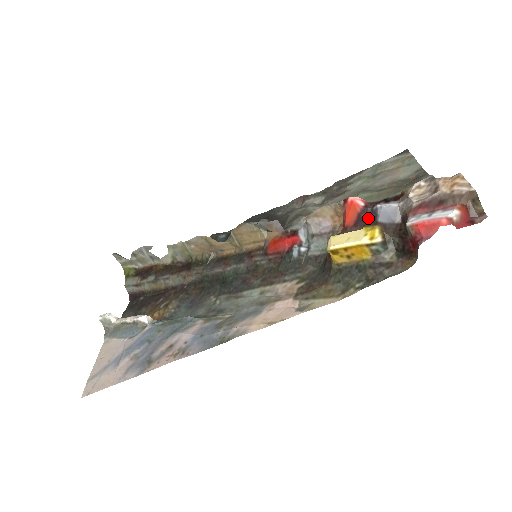
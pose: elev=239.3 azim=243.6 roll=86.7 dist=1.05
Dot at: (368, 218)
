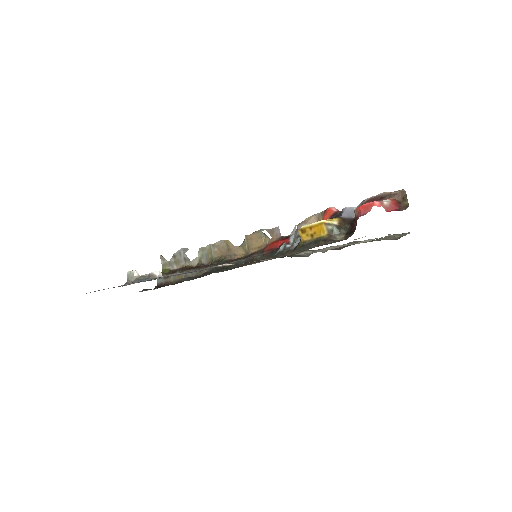
Dot at: (335, 217)
